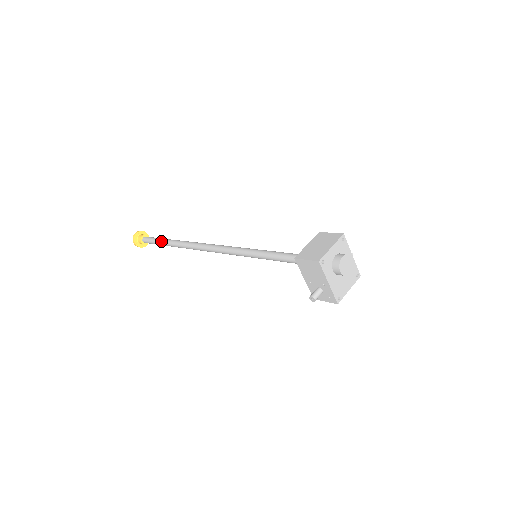
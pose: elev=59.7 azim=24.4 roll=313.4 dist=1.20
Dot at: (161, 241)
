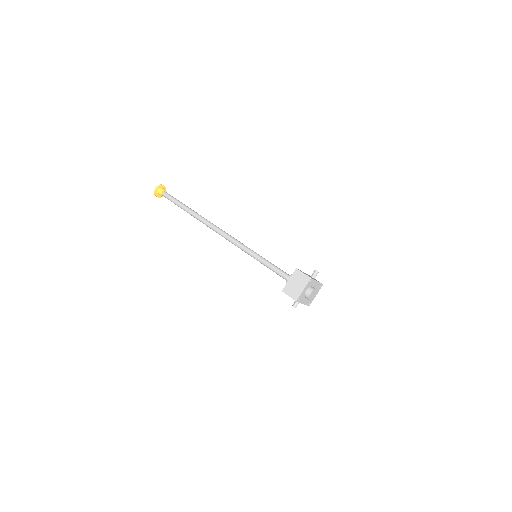
Dot at: (180, 207)
